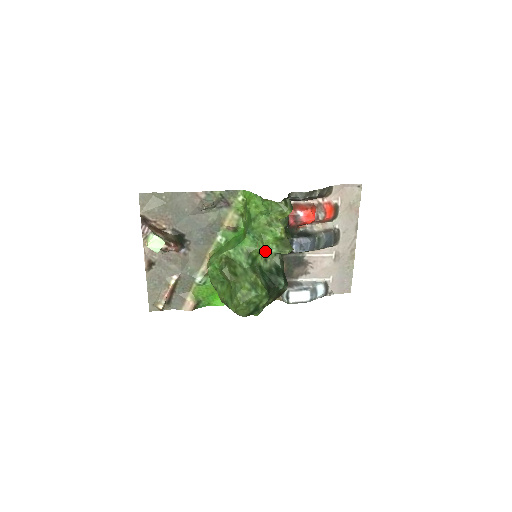
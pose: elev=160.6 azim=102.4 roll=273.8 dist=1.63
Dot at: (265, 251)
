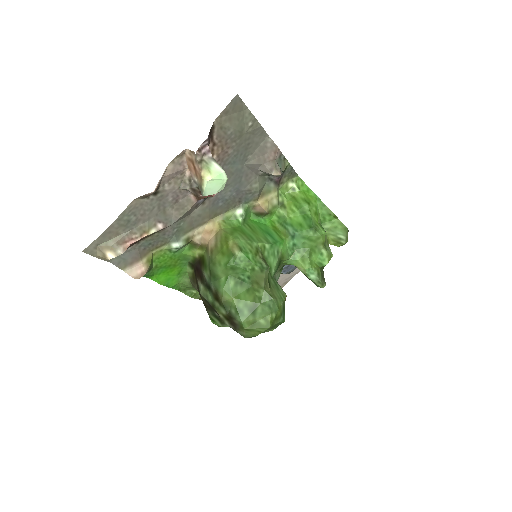
Dot at: occluded
